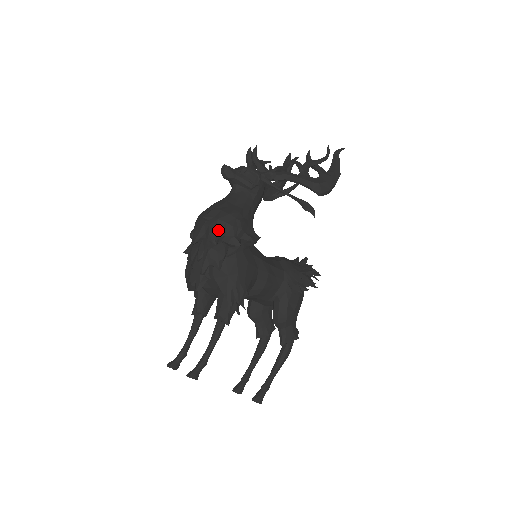
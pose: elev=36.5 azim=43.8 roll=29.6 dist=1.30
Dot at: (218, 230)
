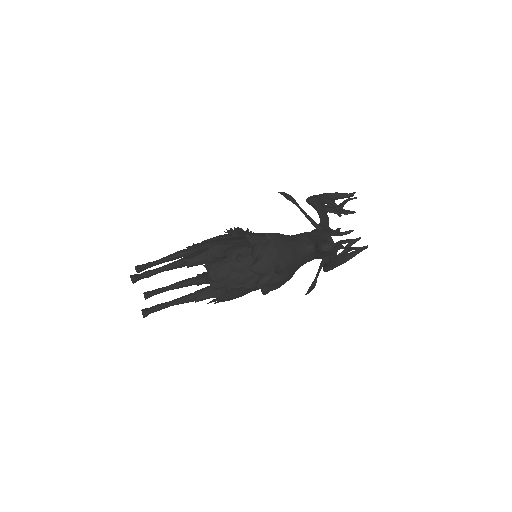
Dot at: (271, 285)
